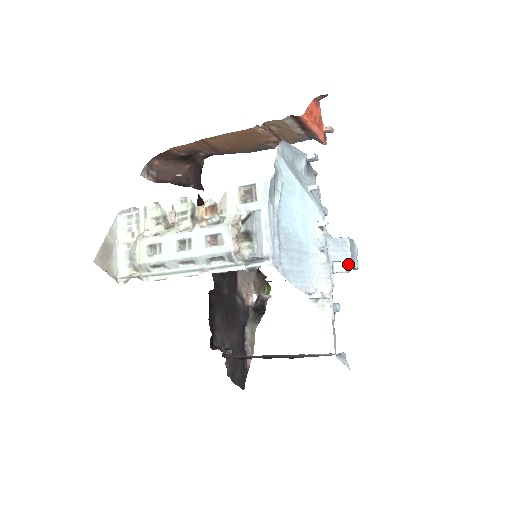
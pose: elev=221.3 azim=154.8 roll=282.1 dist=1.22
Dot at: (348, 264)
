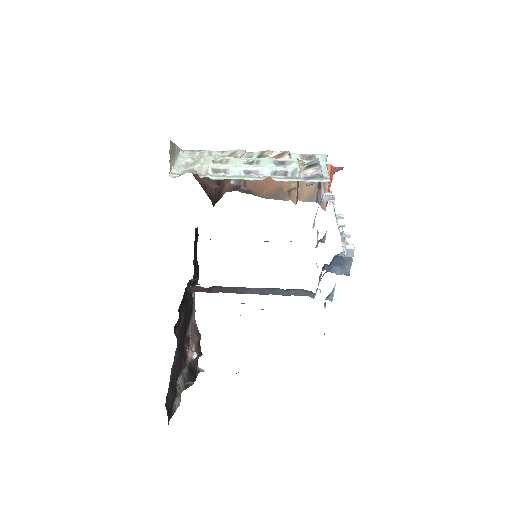
Dot at: occluded
